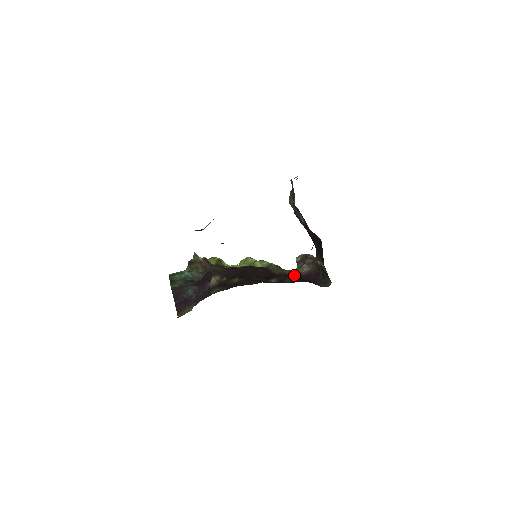
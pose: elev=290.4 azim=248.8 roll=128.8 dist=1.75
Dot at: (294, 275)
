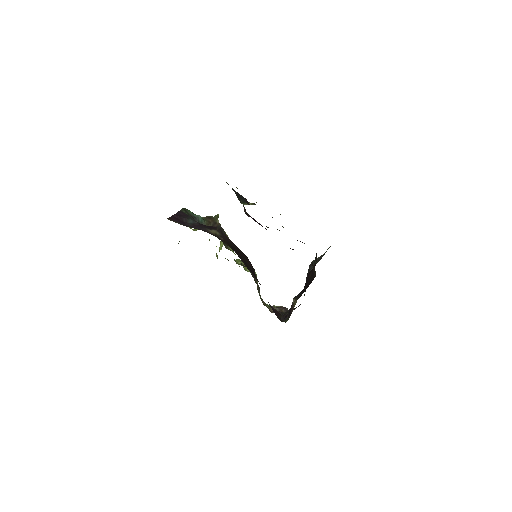
Dot at: occluded
